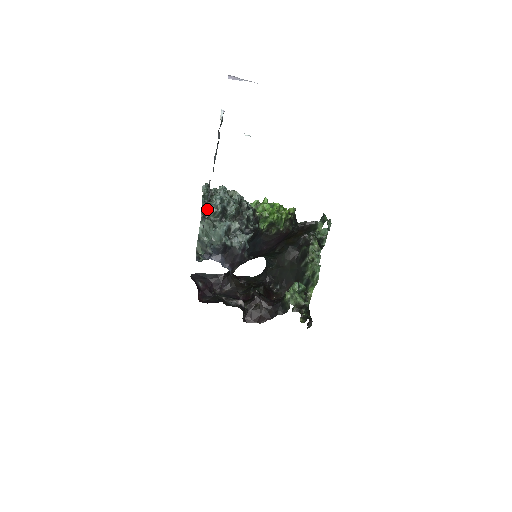
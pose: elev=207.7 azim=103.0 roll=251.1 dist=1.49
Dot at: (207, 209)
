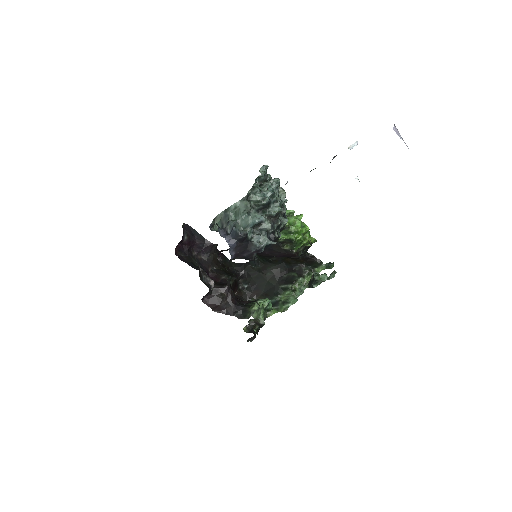
Dot at: (255, 193)
